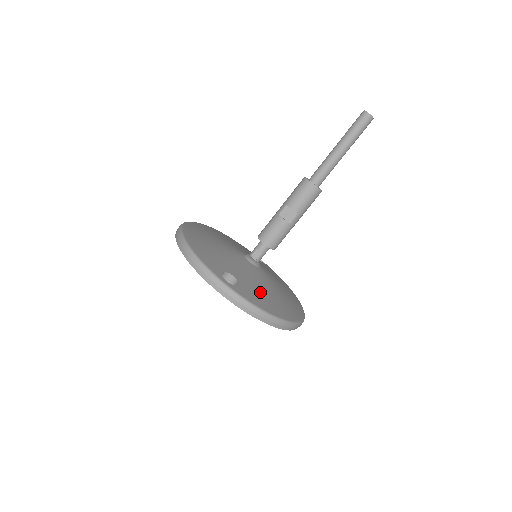
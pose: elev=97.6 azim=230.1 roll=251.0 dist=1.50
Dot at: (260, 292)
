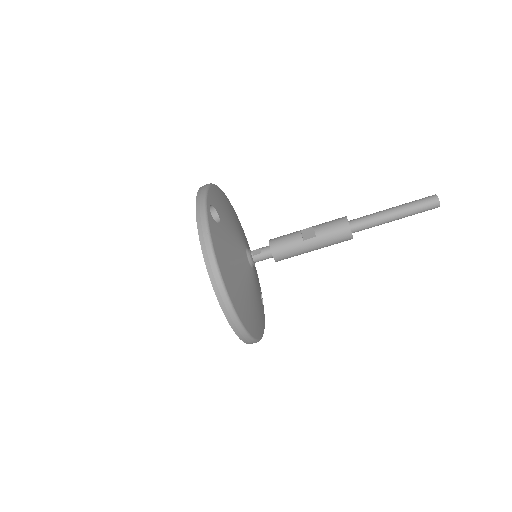
Dot at: (227, 251)
